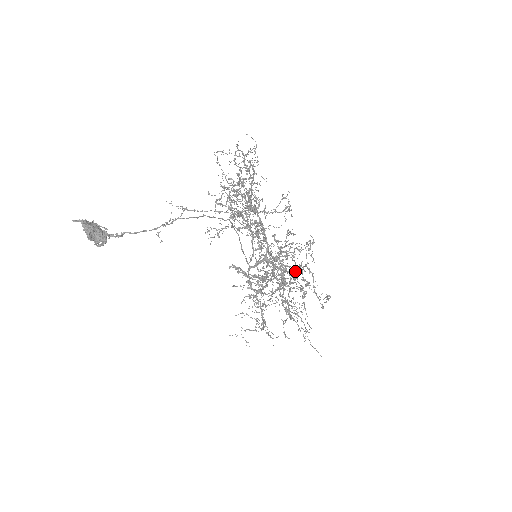
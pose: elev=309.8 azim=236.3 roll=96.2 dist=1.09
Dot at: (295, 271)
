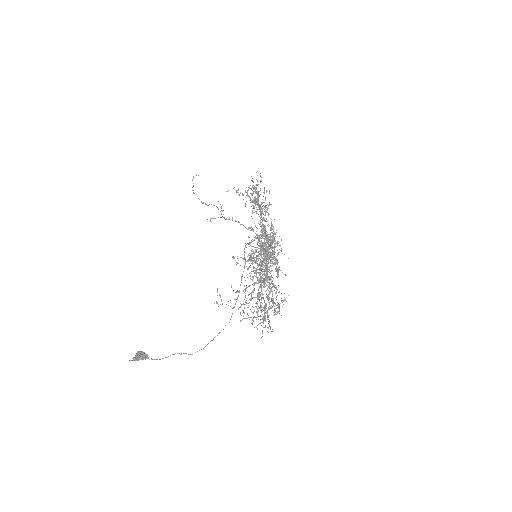
Dot at: (267, 289)
